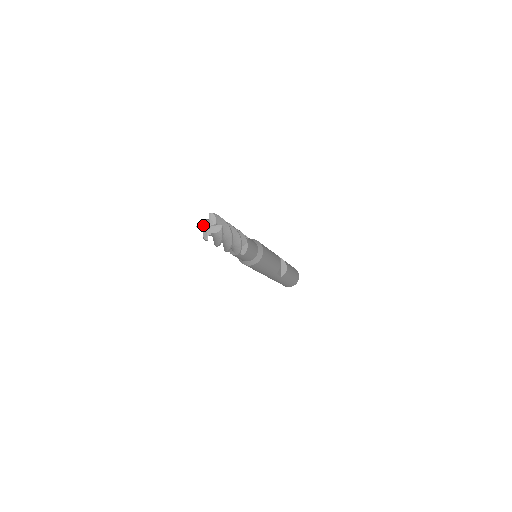
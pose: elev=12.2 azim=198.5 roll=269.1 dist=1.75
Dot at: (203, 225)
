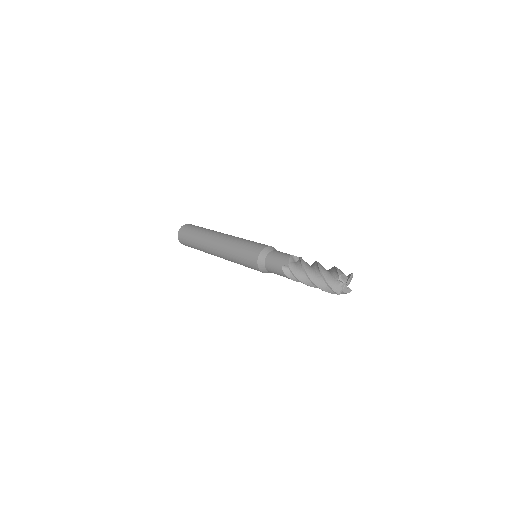
Dot at: (344, 279)
